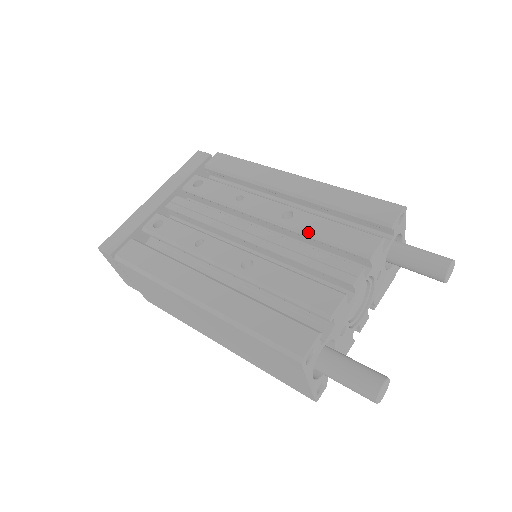
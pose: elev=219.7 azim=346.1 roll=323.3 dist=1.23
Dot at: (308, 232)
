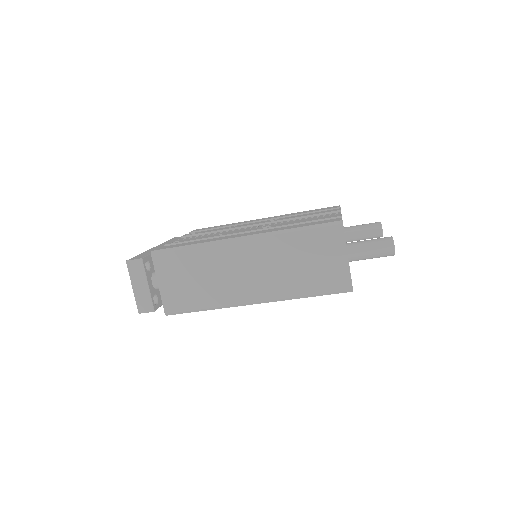
Dot at: (294, 217)
